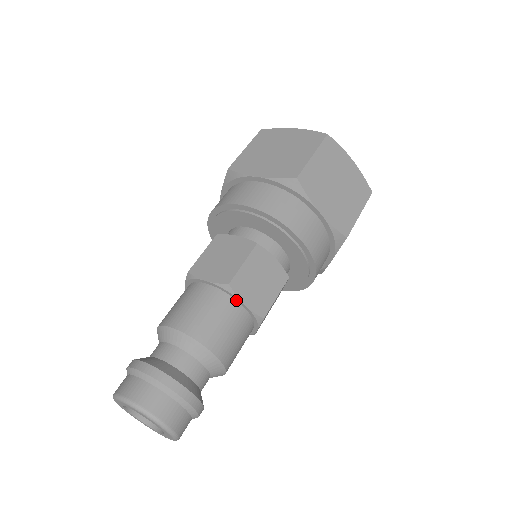
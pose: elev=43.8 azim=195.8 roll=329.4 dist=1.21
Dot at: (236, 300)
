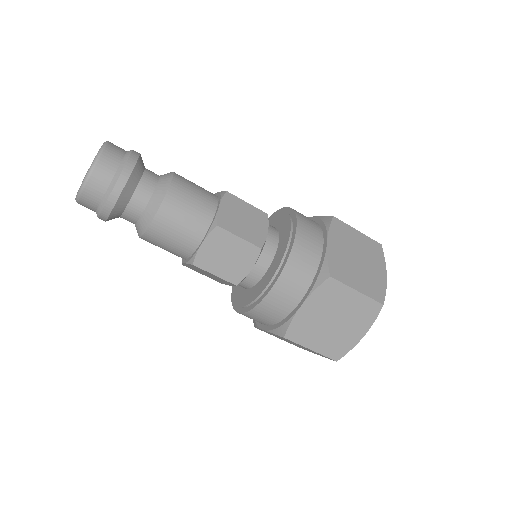
Dot at: (218, 203)
